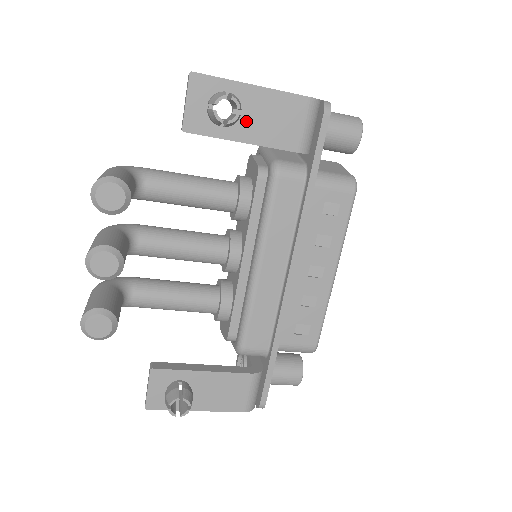
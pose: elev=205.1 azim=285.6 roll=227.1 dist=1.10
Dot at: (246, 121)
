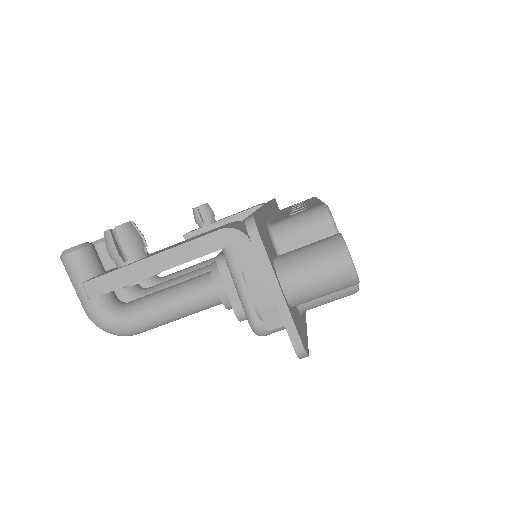
Dot at: occluded
